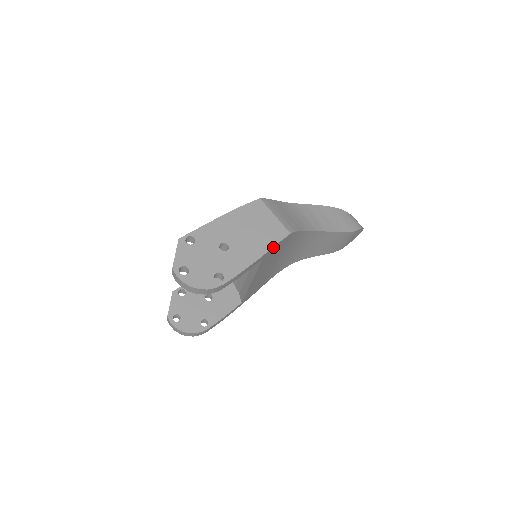
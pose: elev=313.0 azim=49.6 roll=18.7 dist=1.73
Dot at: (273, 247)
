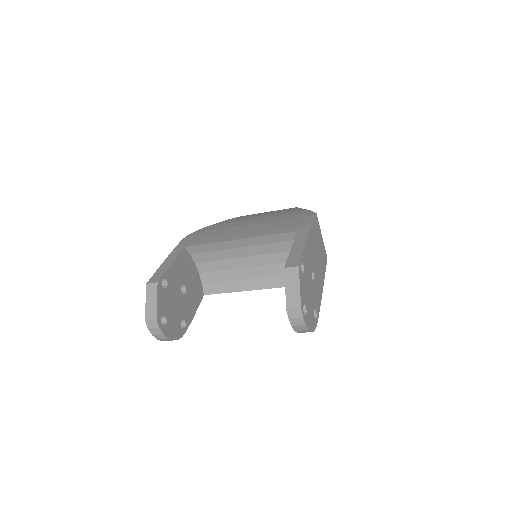
Dot at: (324, 274)
